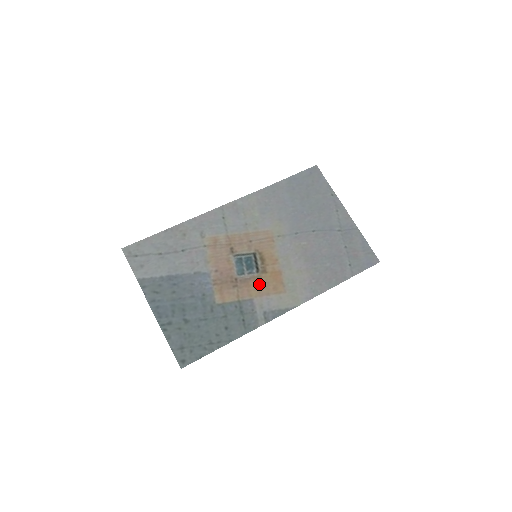
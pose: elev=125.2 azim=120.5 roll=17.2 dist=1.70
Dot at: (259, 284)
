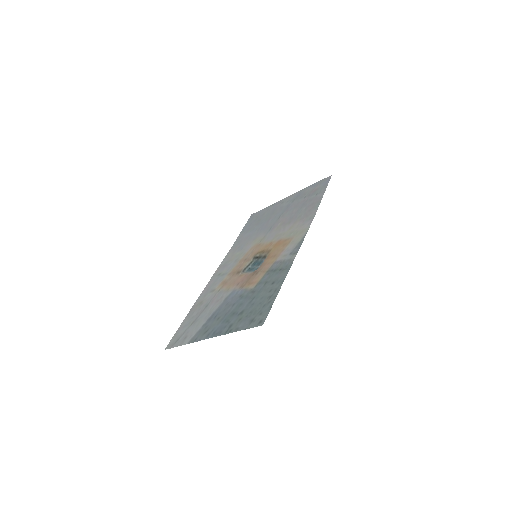
Dot at: (272, 256)
